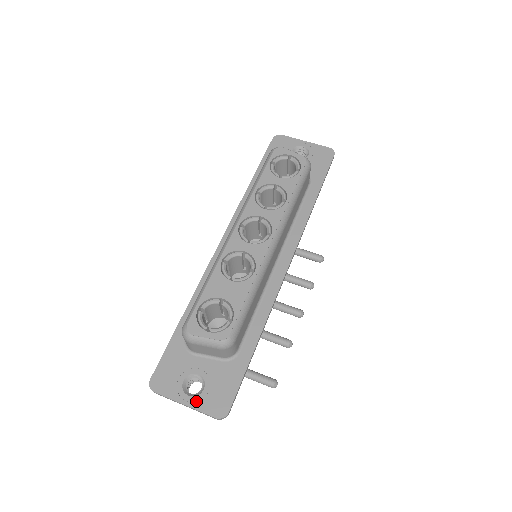
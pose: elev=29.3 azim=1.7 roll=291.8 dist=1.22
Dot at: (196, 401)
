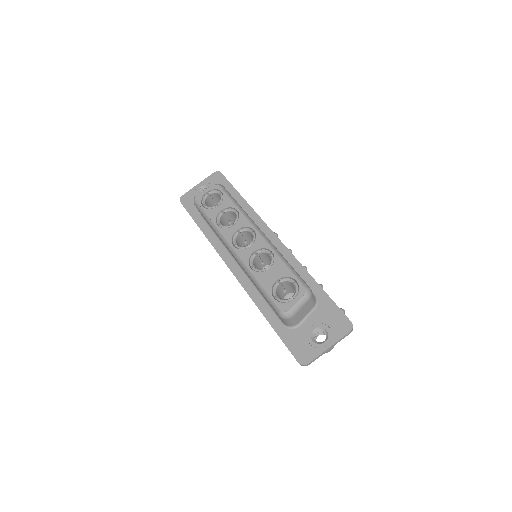
Dot at: (331, 339)
